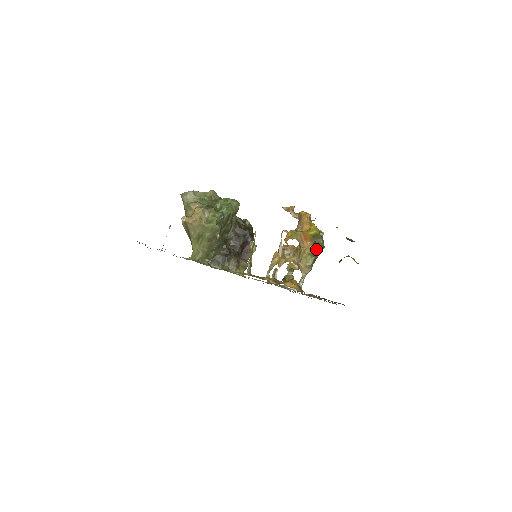
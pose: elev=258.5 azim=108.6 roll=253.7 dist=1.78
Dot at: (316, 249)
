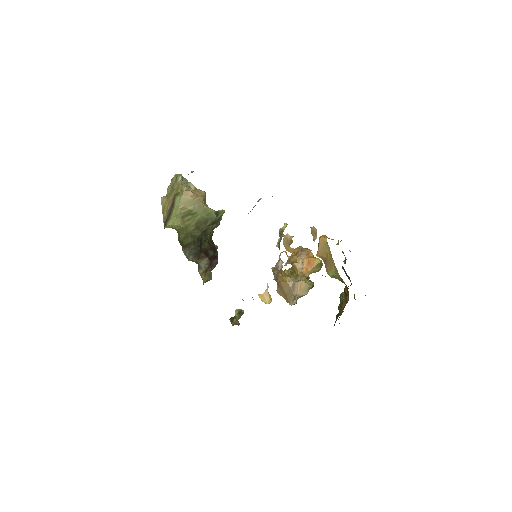
Dot at: occluded
